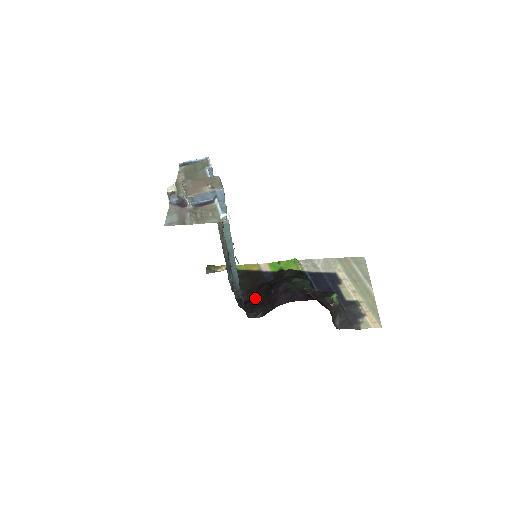
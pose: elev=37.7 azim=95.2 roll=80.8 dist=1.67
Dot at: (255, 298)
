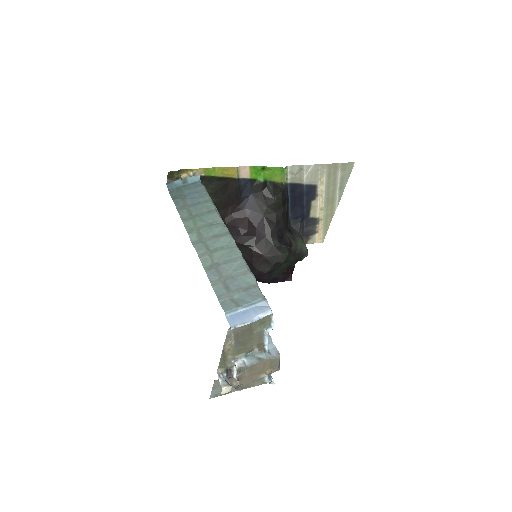
Dot at: occluded
